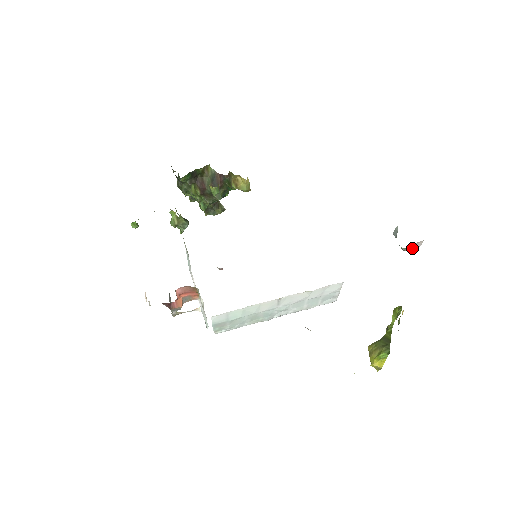
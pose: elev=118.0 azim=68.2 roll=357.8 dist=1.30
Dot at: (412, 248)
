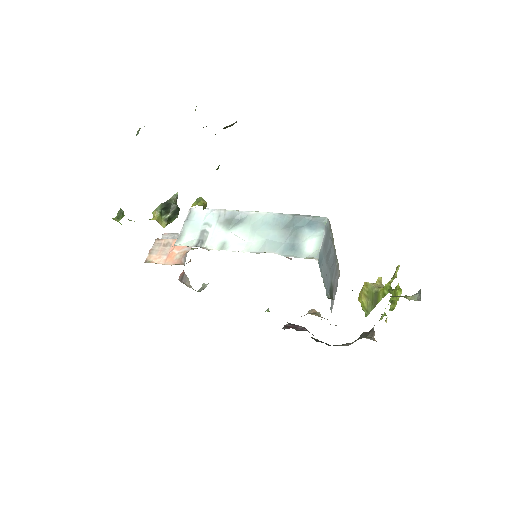
Dot at: occluded
